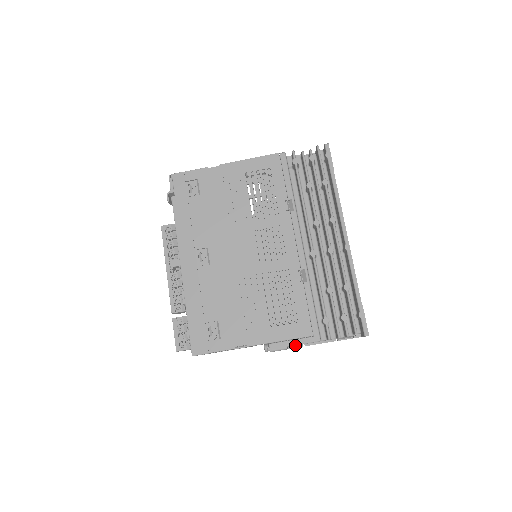
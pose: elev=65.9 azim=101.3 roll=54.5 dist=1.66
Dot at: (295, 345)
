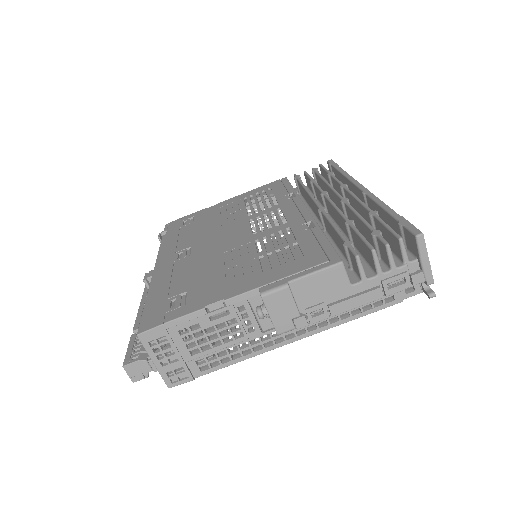
Dot at: (301, 278)
